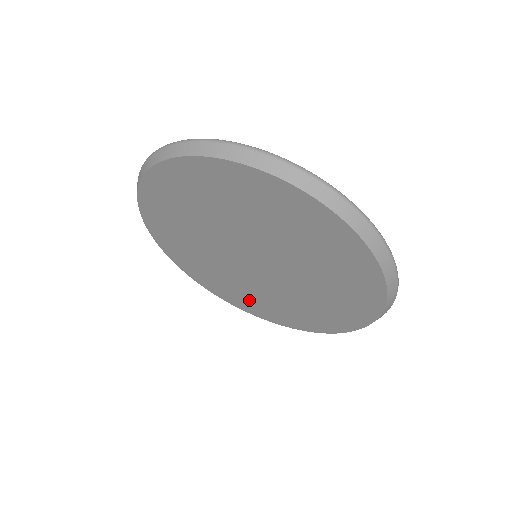
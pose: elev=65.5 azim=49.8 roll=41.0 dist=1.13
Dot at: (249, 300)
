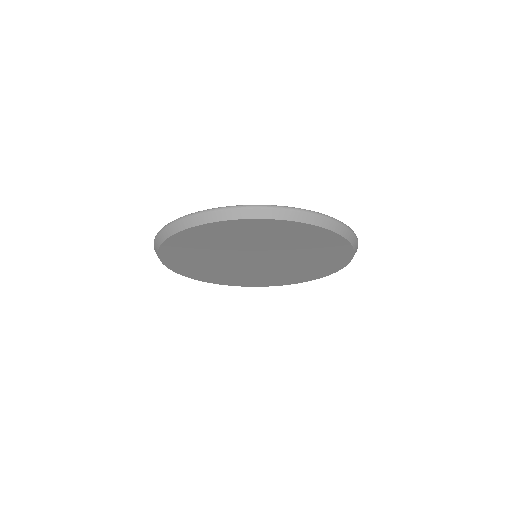
Dot at: (286, 278)
